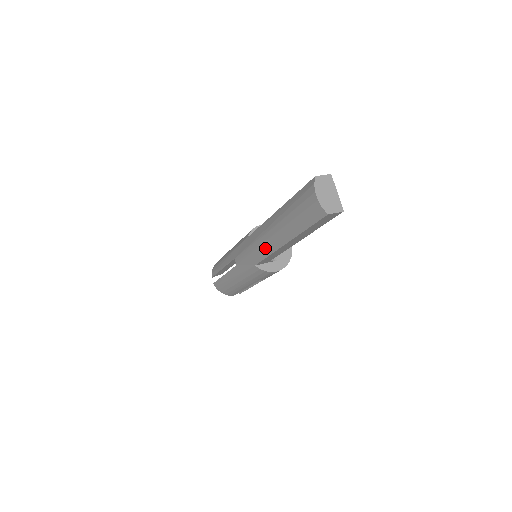
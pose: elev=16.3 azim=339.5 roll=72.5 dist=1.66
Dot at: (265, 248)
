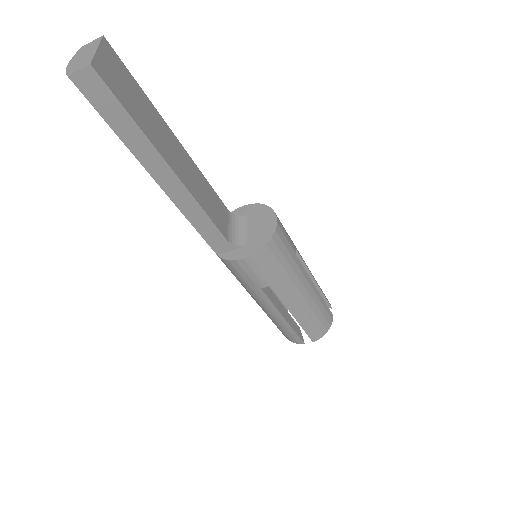
Dot at: occluded
